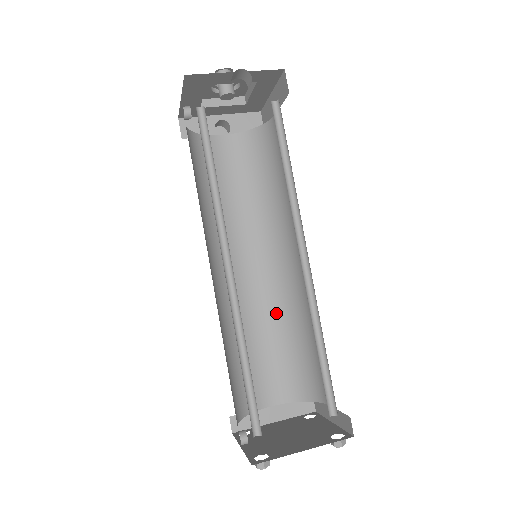
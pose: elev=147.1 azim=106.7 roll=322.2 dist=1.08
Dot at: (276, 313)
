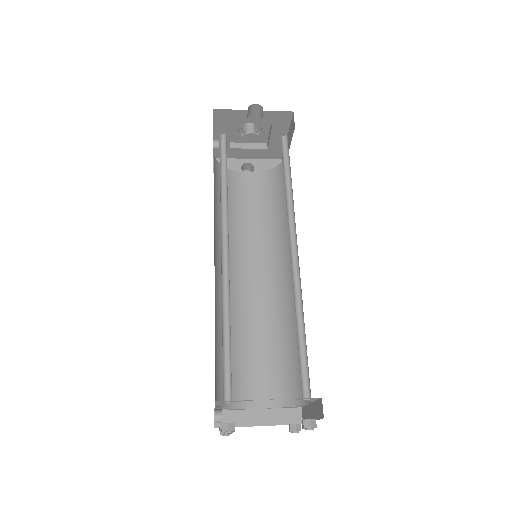
Dot at: (273, 319)
